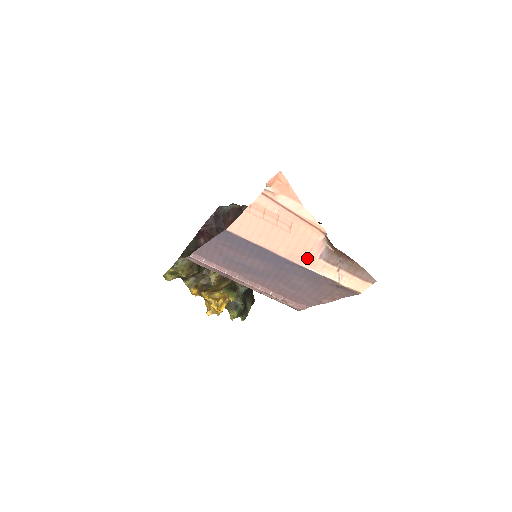
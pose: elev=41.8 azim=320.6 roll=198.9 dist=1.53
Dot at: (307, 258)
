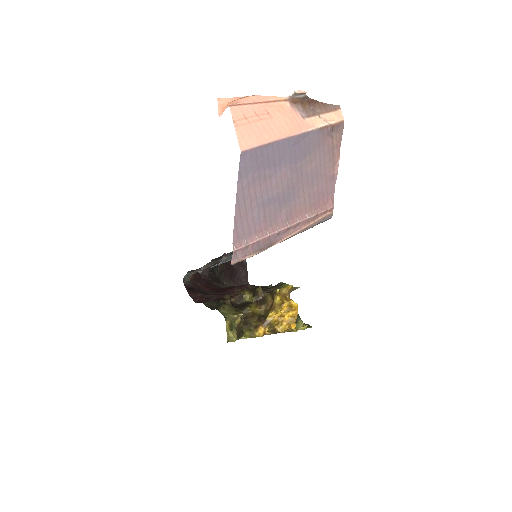
Dot at: (299, 125)
